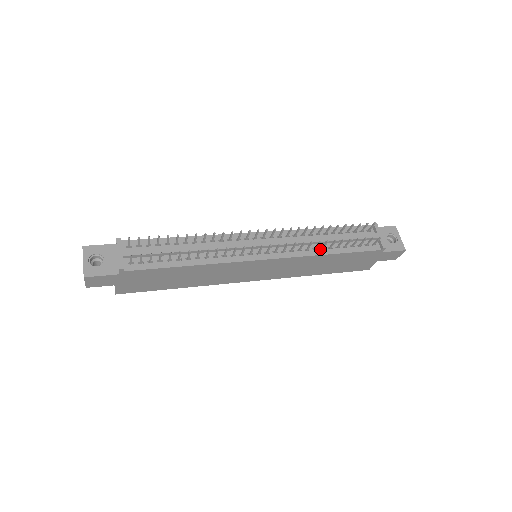
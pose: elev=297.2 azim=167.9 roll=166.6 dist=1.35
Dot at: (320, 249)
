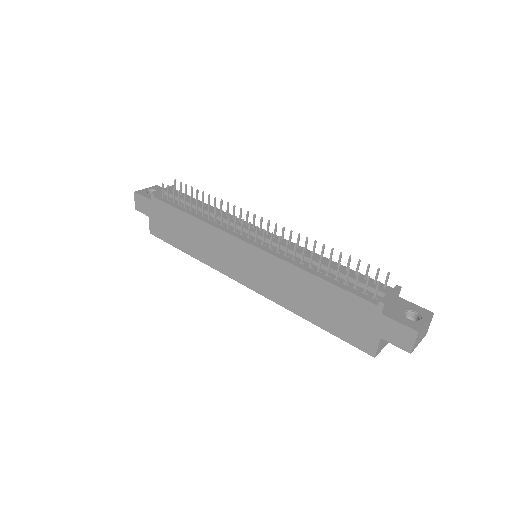
Dot at: (309, 269)
